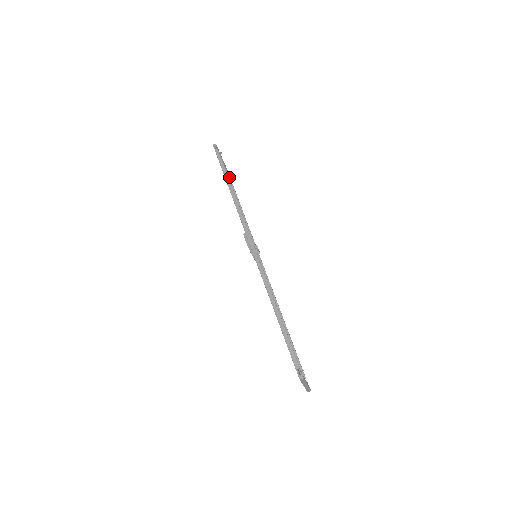
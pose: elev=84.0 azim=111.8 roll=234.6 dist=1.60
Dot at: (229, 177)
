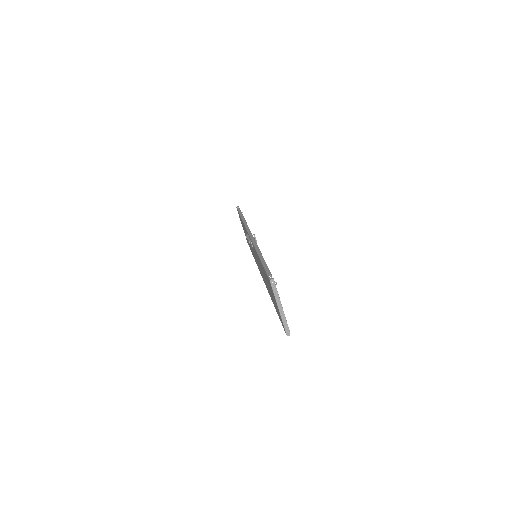
Dot at: occluded
